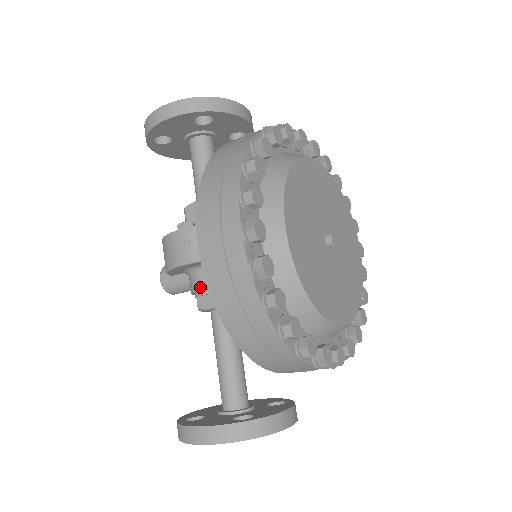
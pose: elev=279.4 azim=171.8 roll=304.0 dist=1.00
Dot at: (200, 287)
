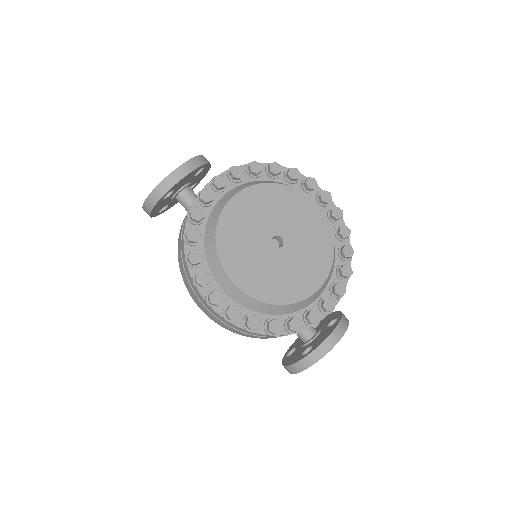
Dot at: occluded
